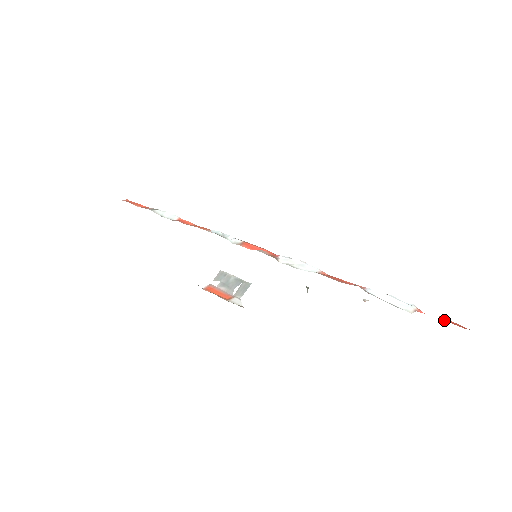
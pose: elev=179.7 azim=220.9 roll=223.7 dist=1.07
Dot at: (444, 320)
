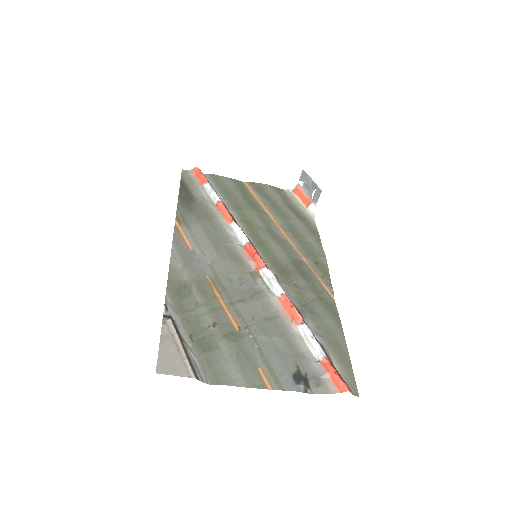
Dot at: (331, 378)
